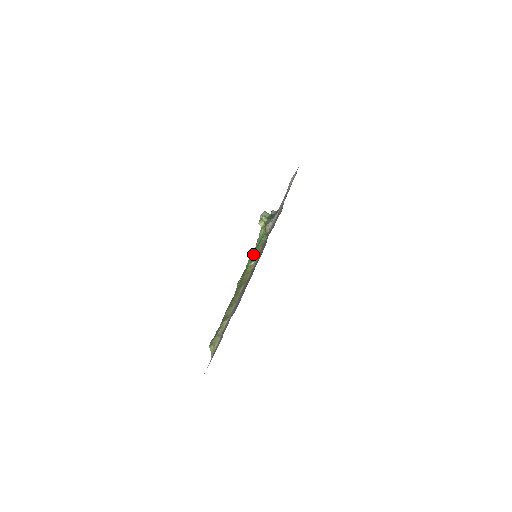
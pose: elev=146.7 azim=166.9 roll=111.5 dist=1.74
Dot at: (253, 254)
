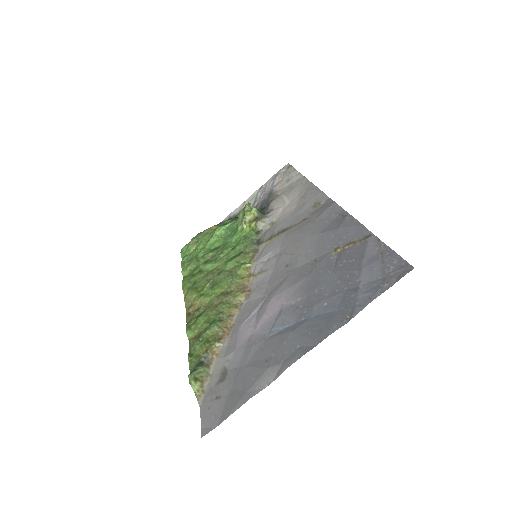
Dot at: (230, 254)
